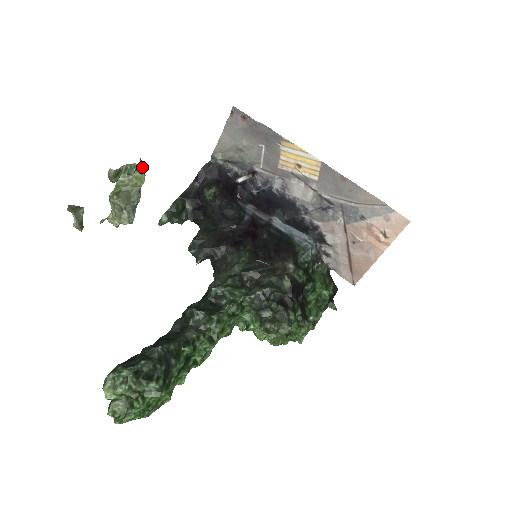
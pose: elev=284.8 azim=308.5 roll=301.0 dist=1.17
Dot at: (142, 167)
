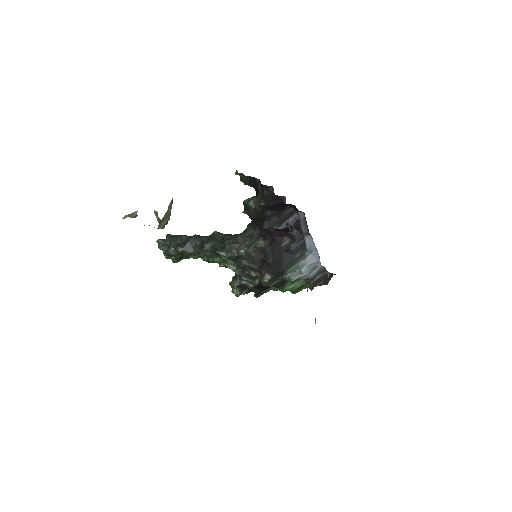
Dot at: occluded
